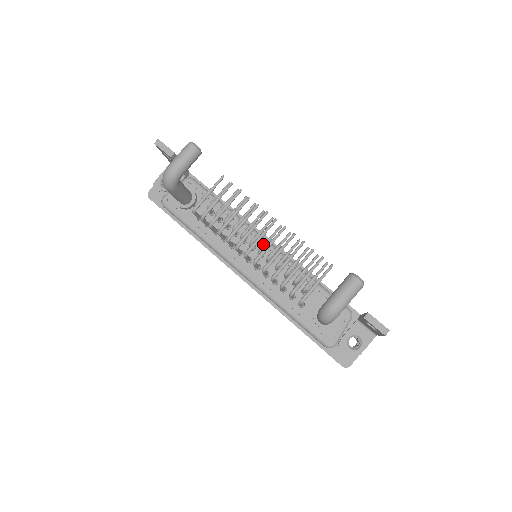
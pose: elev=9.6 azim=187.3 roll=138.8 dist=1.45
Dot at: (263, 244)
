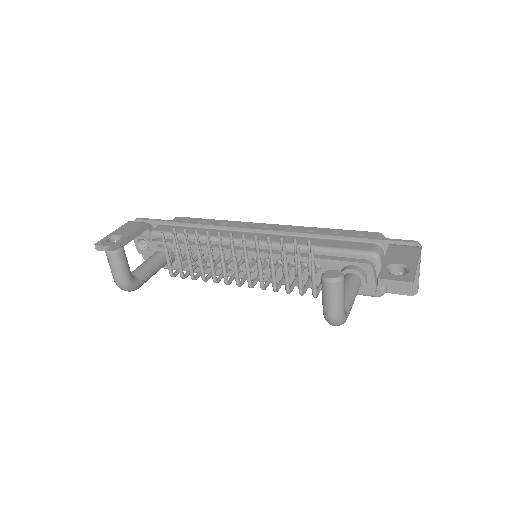
Dot at: occluded
